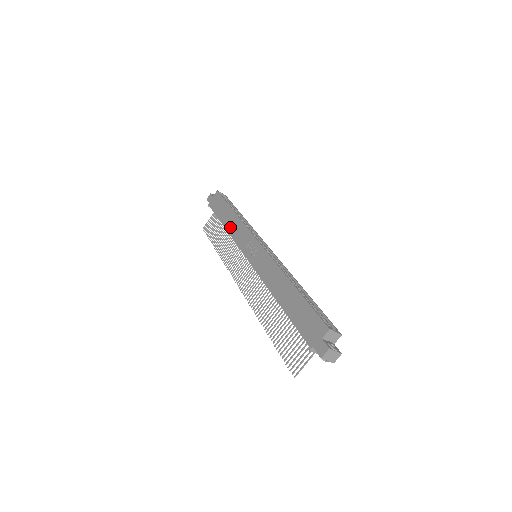
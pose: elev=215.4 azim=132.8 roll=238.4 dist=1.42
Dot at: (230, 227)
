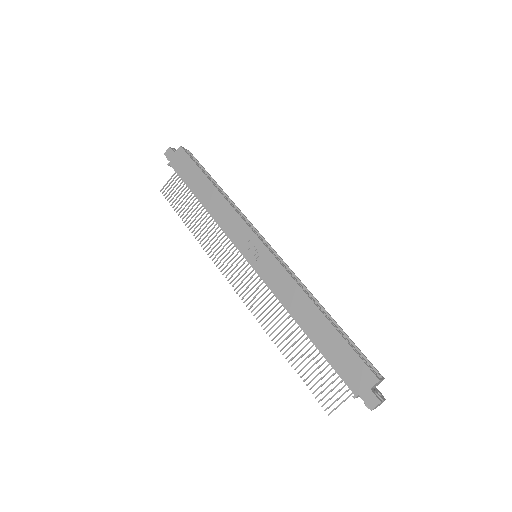
Dot at: (213, 209)
